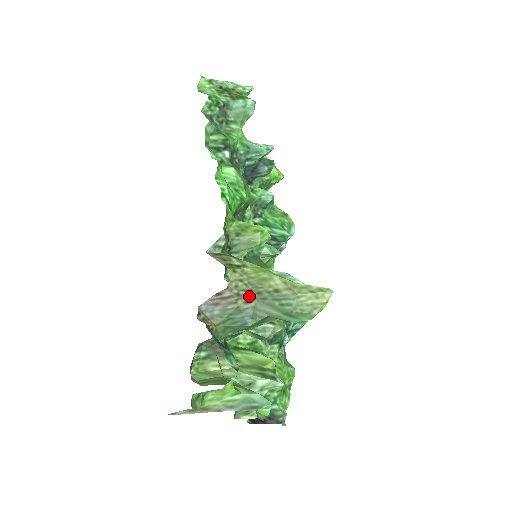
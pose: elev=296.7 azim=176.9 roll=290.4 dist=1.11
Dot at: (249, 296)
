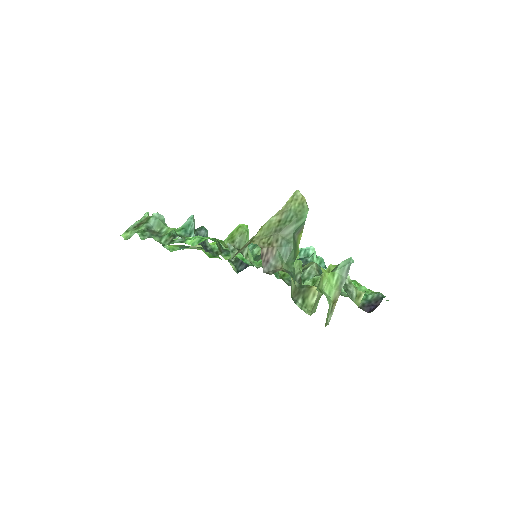
Dot at: (274, 238)
